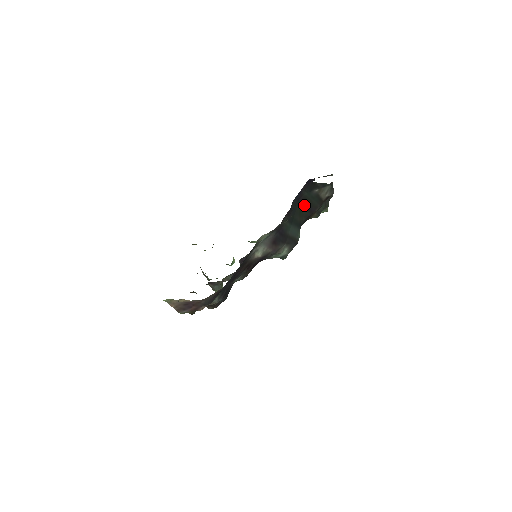
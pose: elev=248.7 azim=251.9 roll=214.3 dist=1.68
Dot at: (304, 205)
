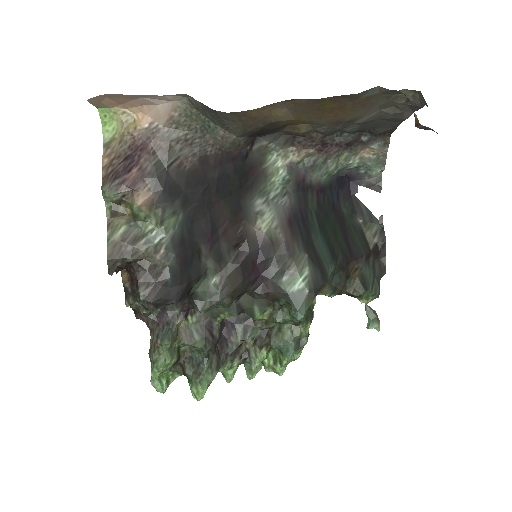
Dot at: (342, 229)
